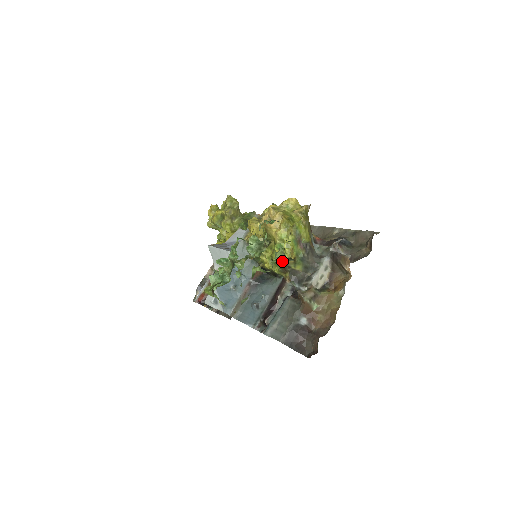
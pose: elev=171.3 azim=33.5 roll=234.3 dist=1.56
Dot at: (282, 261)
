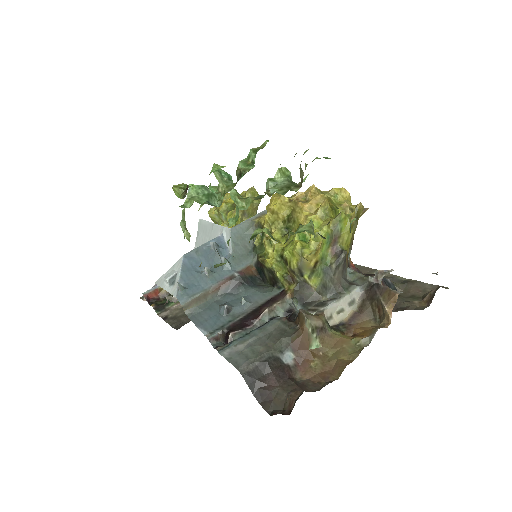
Dot at: (297, 258)
